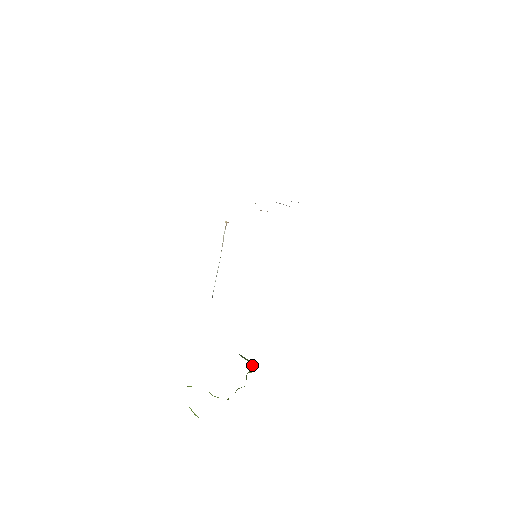
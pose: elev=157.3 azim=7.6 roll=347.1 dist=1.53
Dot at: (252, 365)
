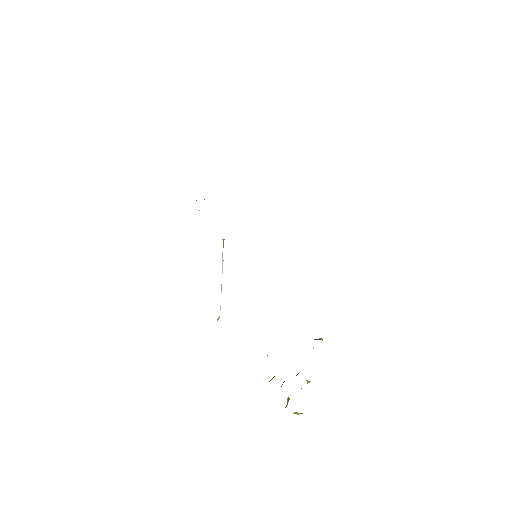
Dot at: (322, 340)
